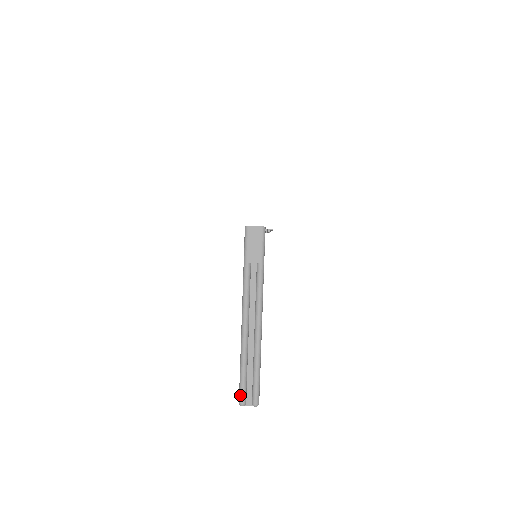
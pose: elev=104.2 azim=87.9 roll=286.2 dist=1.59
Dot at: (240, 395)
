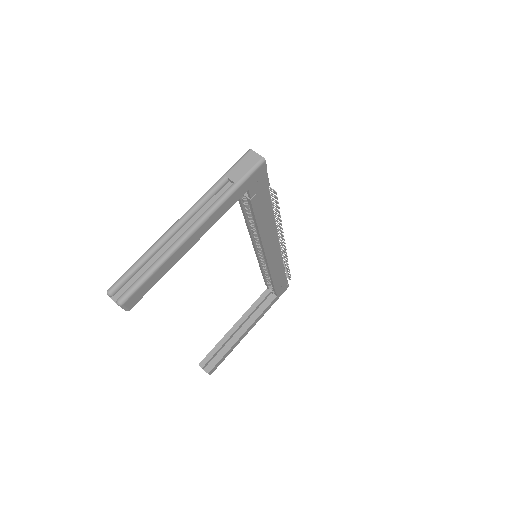
Dot at: (115, 282)
